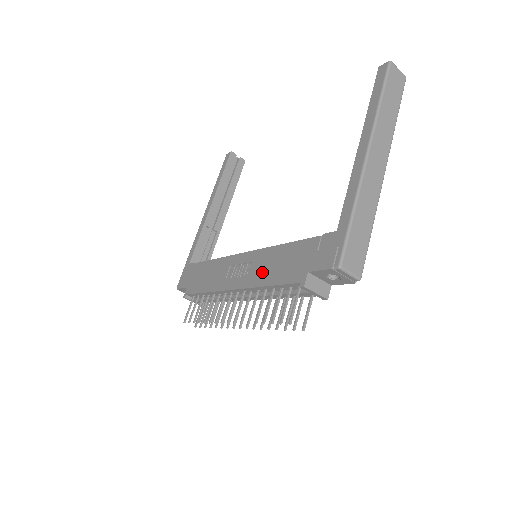
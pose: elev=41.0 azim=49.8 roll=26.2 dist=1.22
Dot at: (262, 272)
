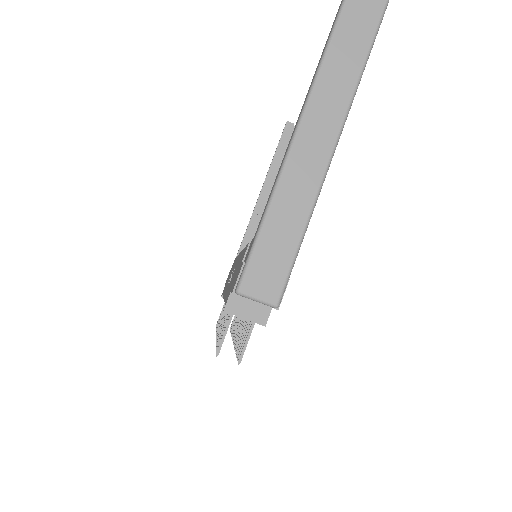
Dot at: (230, 282)
